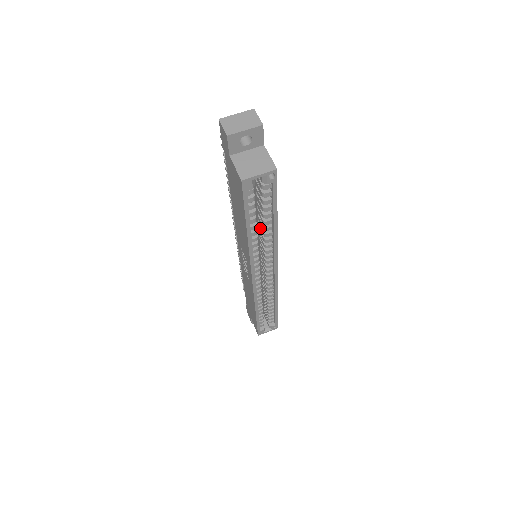
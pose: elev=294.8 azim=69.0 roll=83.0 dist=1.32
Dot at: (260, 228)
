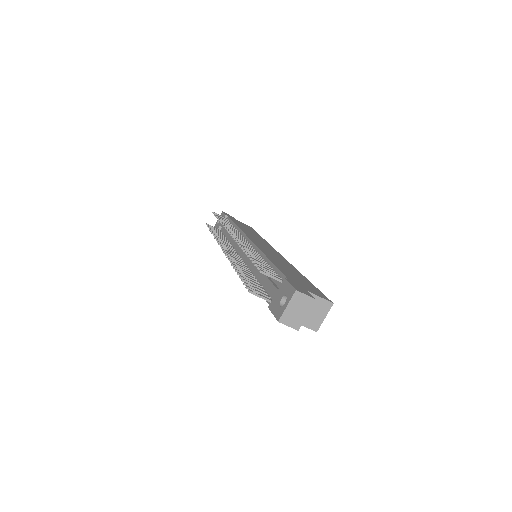
Dot at: occluded
